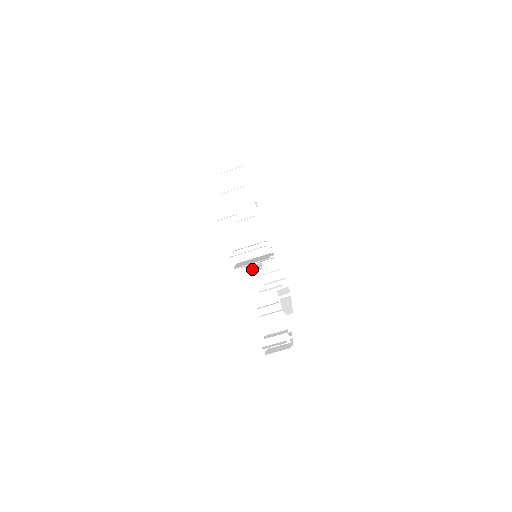
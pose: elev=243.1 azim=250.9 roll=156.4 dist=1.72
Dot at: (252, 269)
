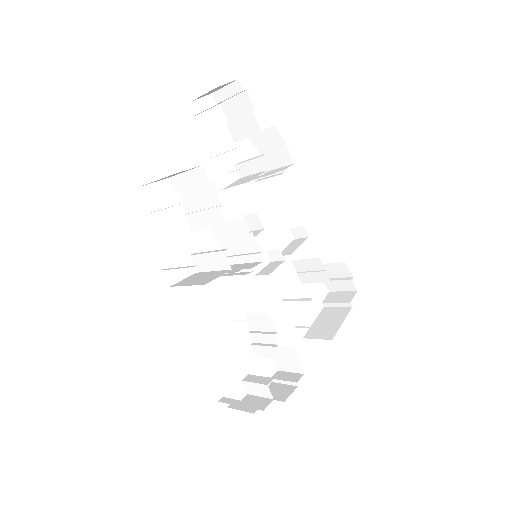
Dot at: (264, 269)
